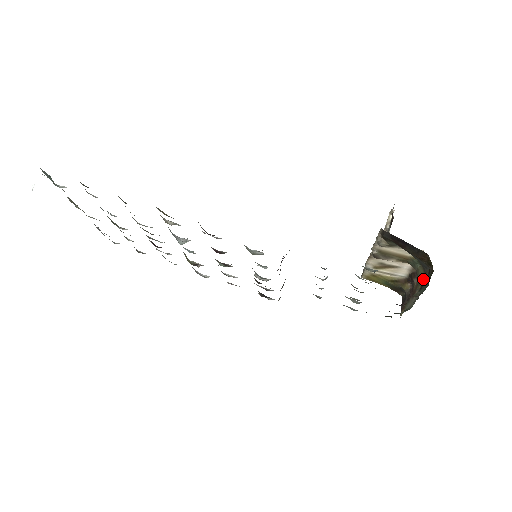
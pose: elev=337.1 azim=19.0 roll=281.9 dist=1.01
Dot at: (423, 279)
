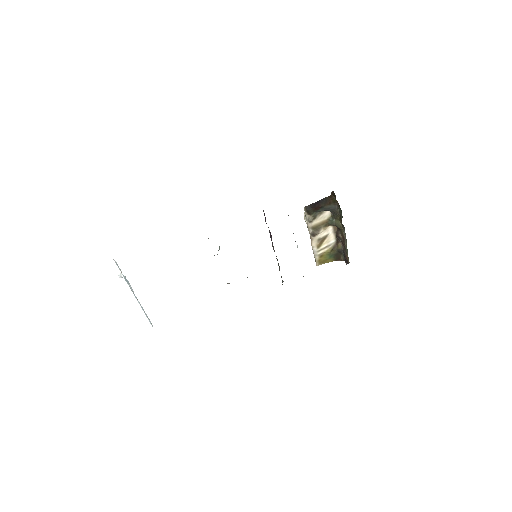
Dot at: (340, 223)
